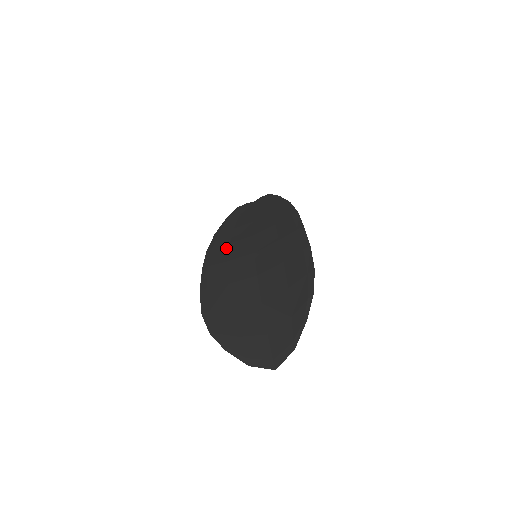
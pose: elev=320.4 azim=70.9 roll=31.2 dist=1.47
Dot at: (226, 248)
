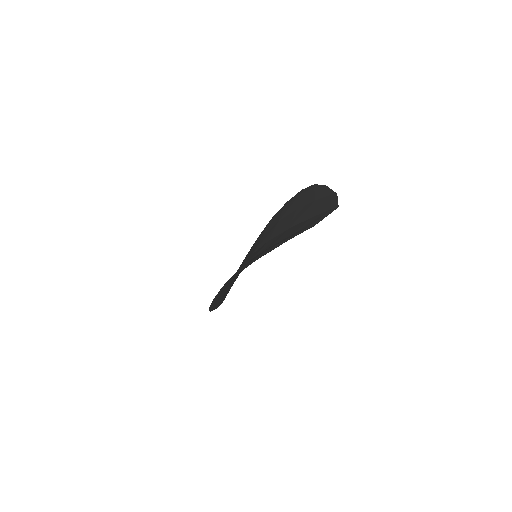
Dot at: occluded
